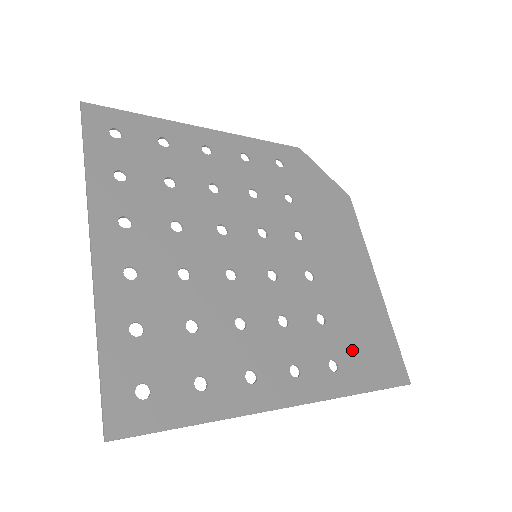
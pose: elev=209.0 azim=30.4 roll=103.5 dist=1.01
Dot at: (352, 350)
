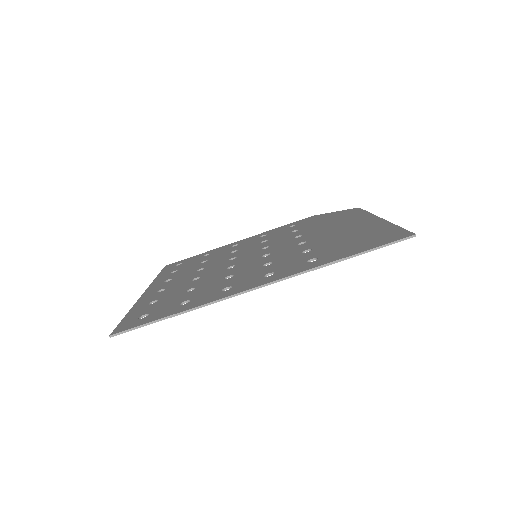
Dot at: (337, 249)
